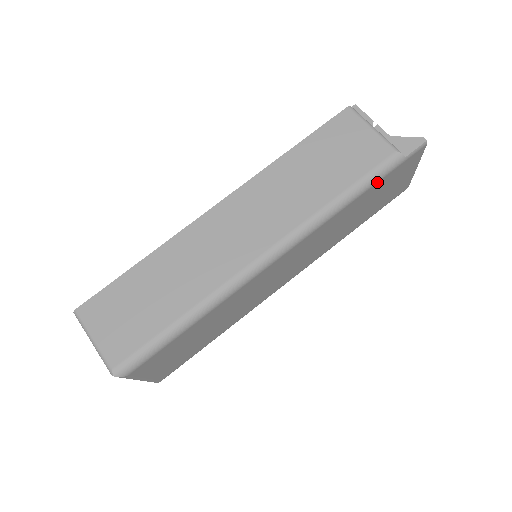
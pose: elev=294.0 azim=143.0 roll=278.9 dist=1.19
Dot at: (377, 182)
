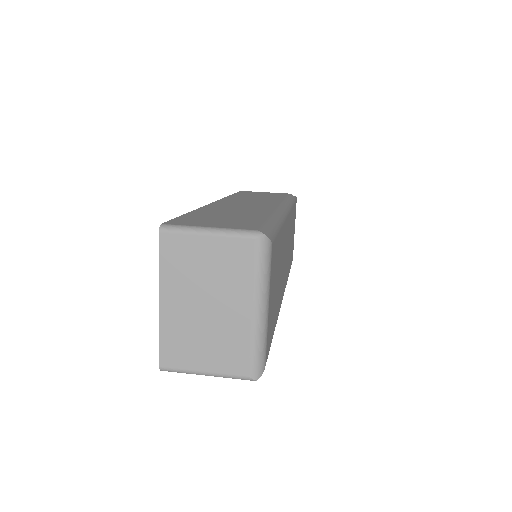
Dot at: (294, 203)
